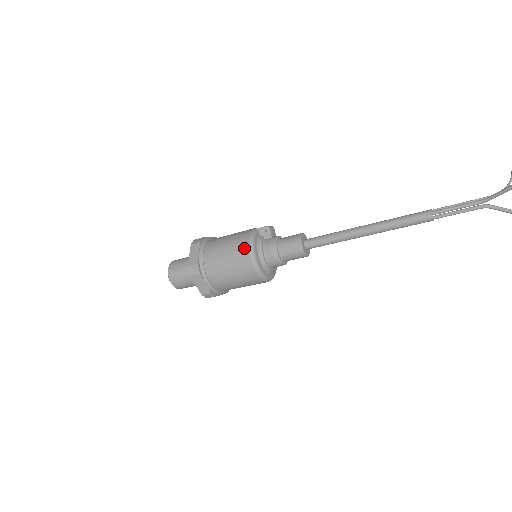
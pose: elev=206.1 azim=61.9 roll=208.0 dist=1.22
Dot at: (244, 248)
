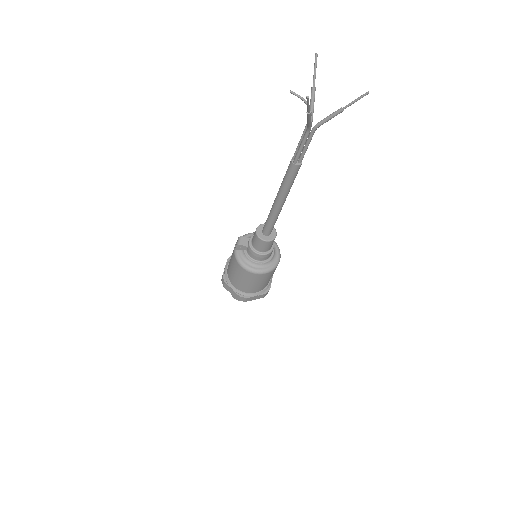
Dot at: (244, 272)
